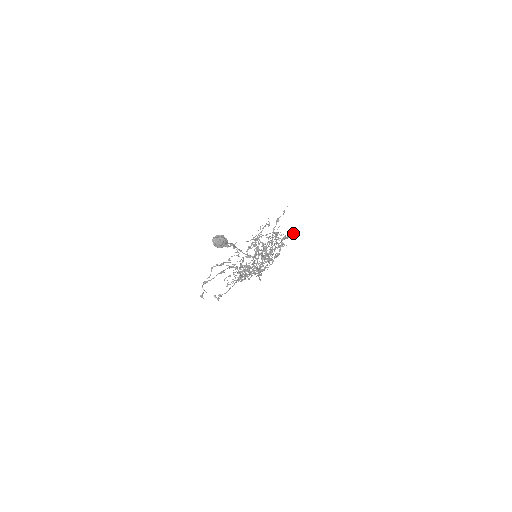
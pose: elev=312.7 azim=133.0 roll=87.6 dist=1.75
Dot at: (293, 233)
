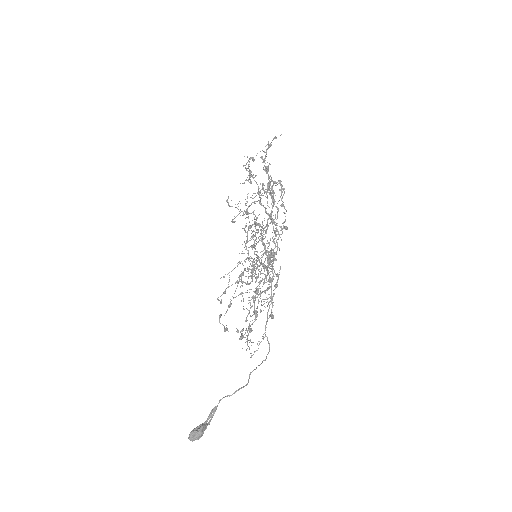
Dot at: occluded
